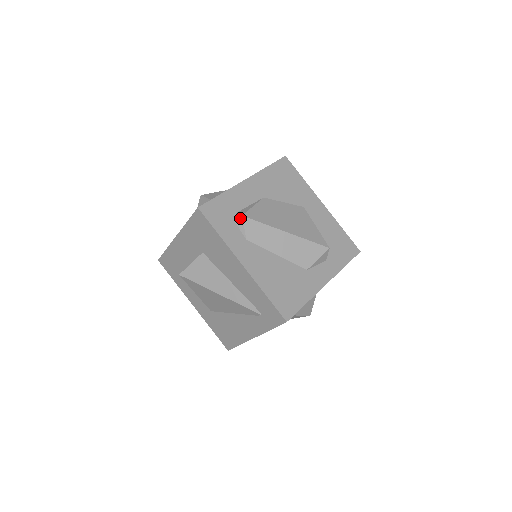
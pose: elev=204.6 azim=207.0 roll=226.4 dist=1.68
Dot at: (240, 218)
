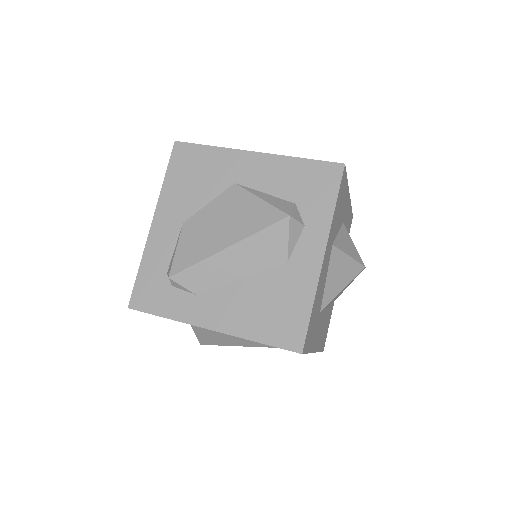
Dot at: (170, 281)
